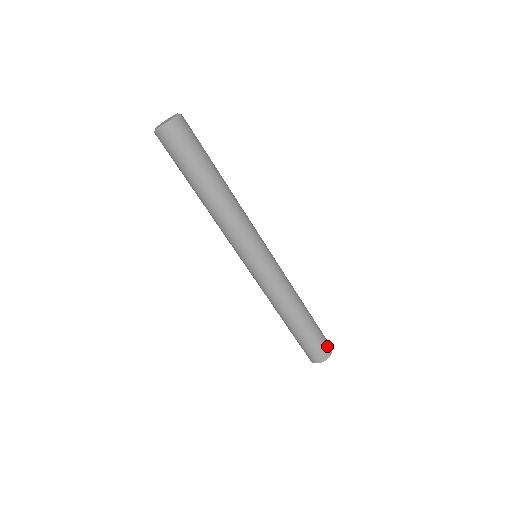
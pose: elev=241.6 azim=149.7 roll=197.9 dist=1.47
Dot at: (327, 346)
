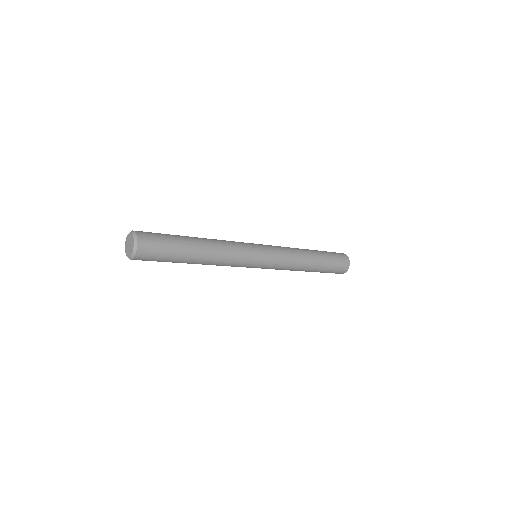
Dot at: (344, 261)
